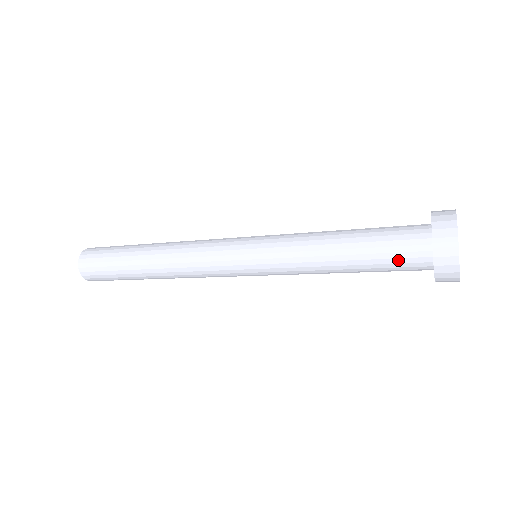
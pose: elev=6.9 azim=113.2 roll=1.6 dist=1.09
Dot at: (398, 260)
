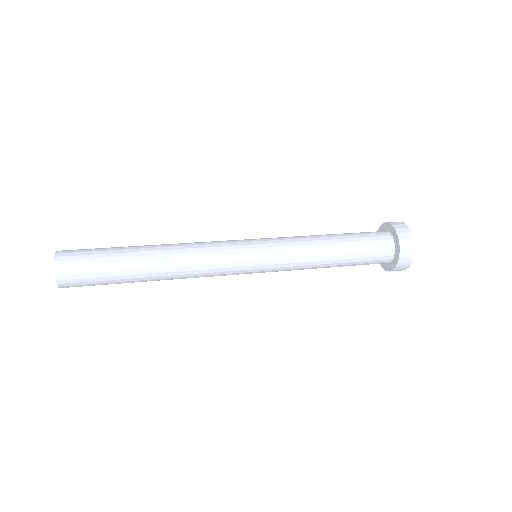
Dot at: (368, 264)
